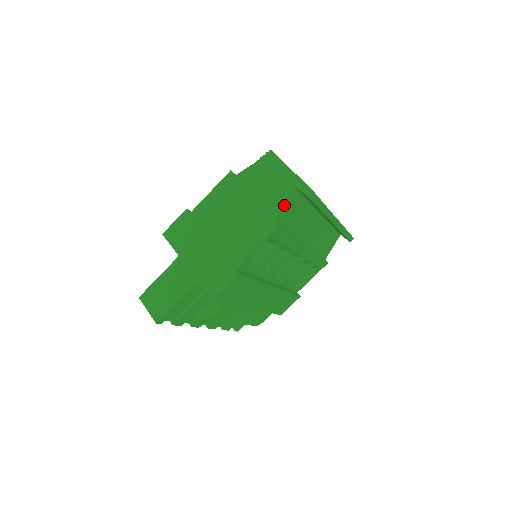
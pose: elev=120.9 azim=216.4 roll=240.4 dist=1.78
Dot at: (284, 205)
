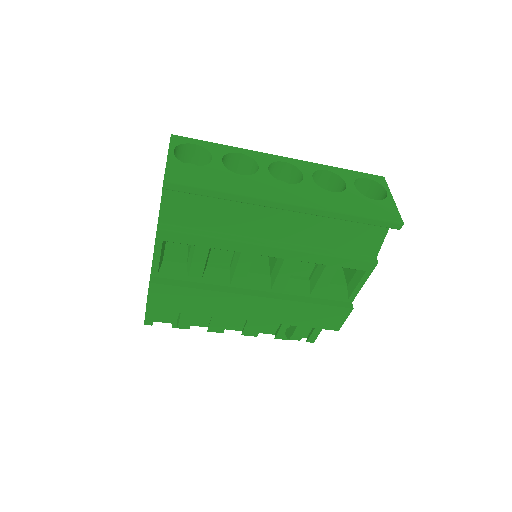
Dot at: (164, 202)
